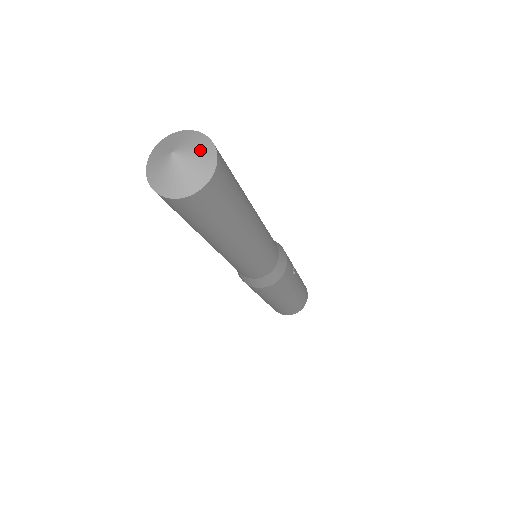
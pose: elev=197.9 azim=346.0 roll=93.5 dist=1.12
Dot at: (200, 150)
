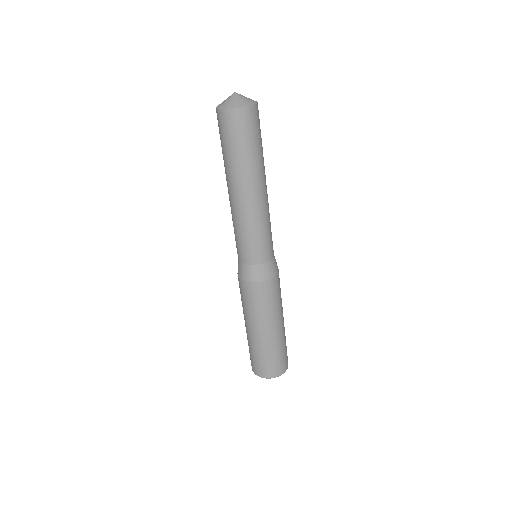
Dot at: occluded
